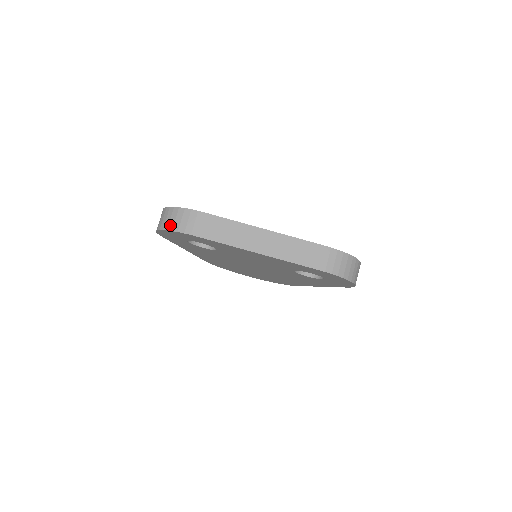
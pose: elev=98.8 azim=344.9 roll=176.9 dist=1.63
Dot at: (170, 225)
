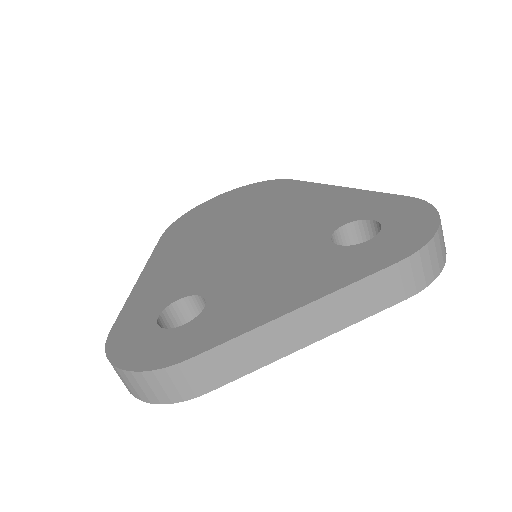
Dot at: (150, 397)
